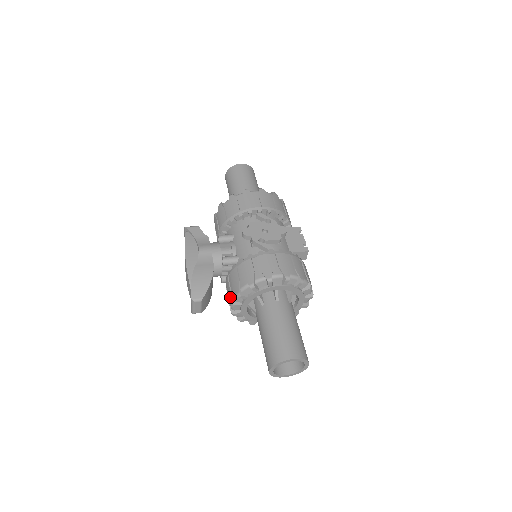
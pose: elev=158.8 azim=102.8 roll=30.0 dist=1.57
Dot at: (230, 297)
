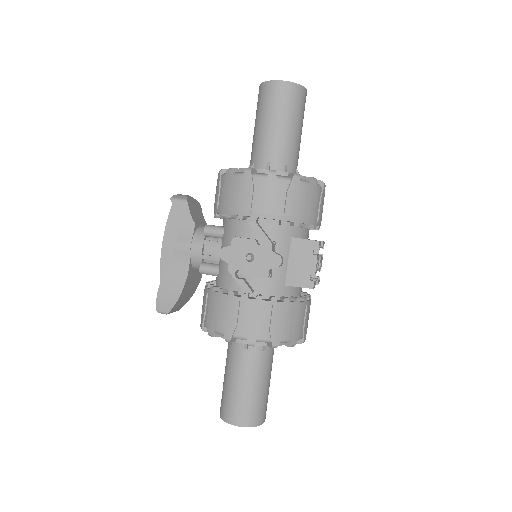
Dot at: occluded
